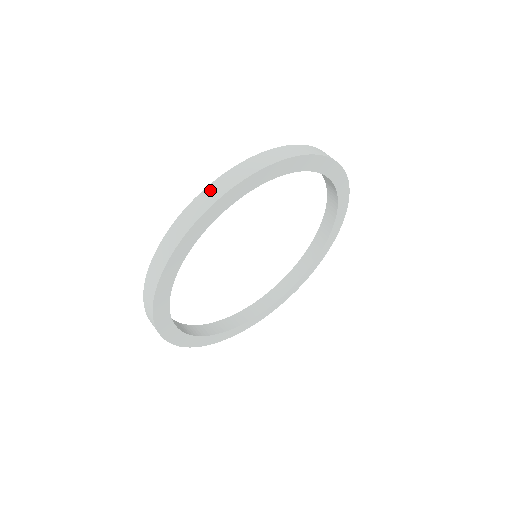
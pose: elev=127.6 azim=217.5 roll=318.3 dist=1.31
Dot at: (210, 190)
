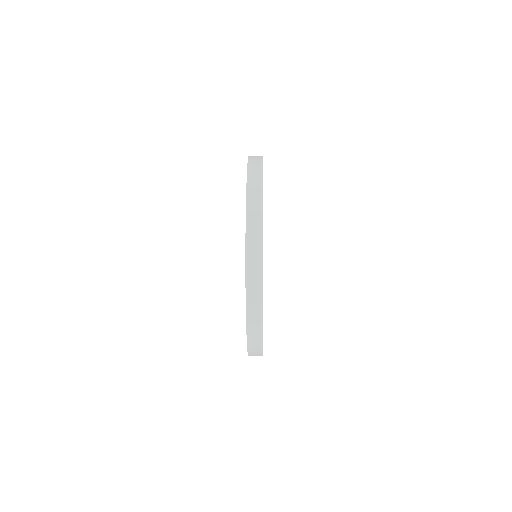
Dot at: occluded
